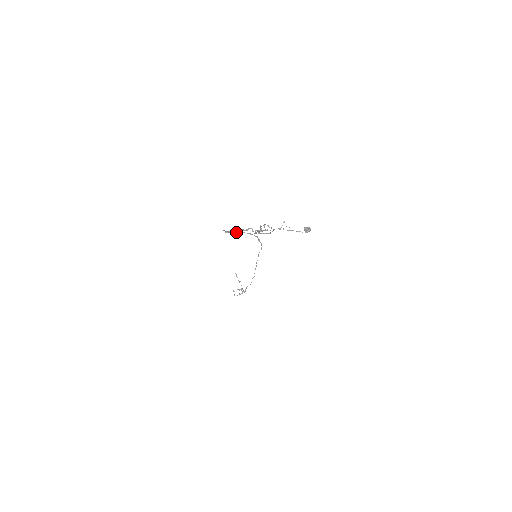
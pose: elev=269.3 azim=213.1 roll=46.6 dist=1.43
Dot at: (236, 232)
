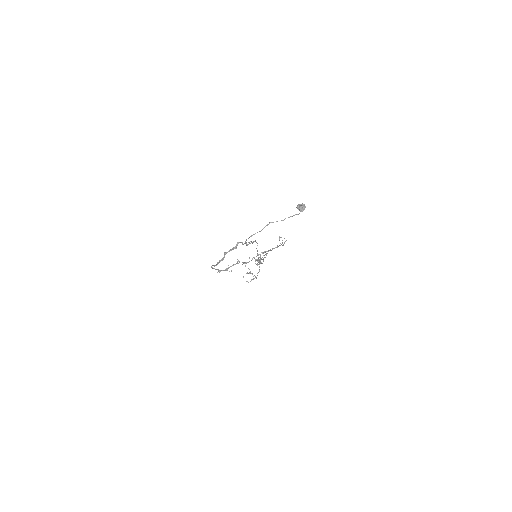
Dot at: (228, 268)
